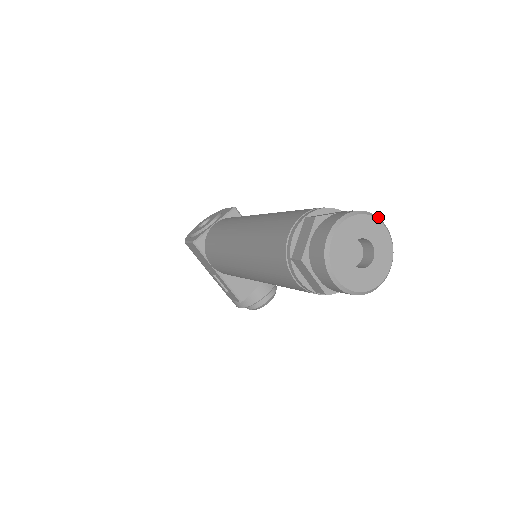
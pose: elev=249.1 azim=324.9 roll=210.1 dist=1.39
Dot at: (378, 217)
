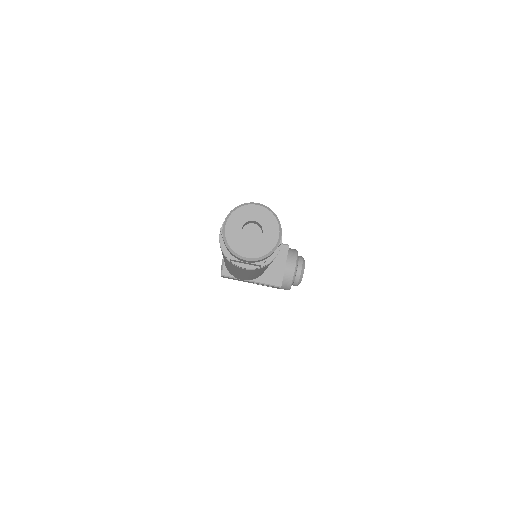
Dot at: (248, 203)
